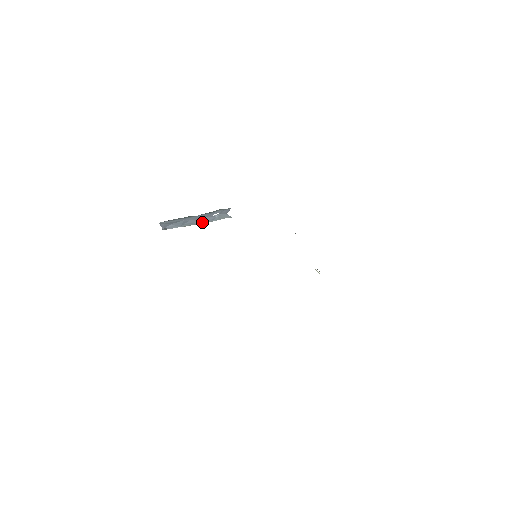
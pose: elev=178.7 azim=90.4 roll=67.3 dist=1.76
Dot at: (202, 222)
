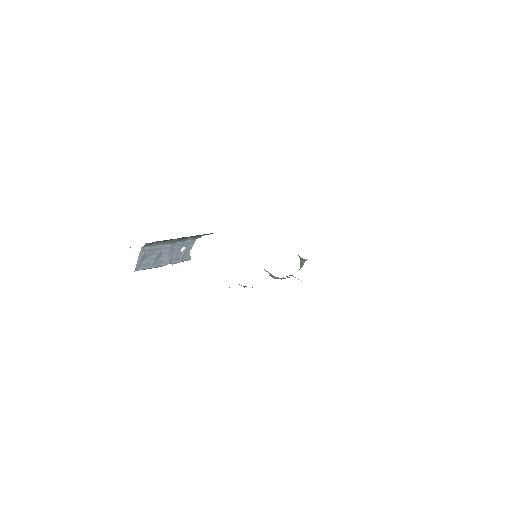
Dot at: (170, 261)
